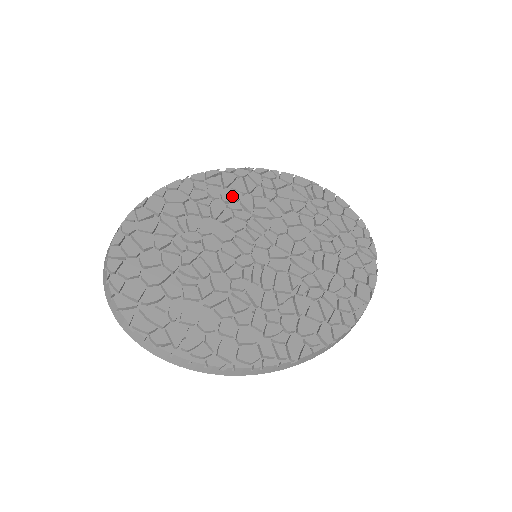
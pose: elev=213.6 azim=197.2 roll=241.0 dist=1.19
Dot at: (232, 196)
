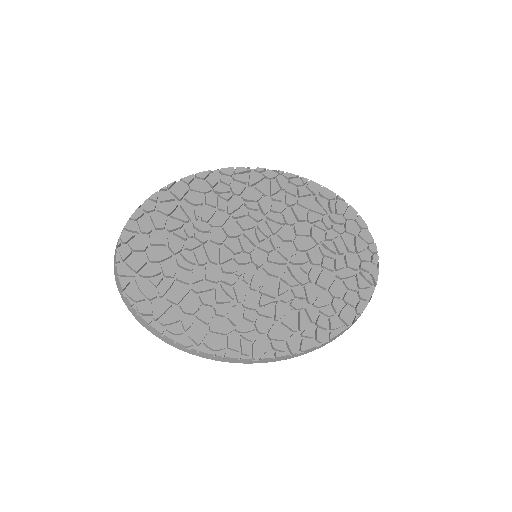
Dot at: (253, 195)
